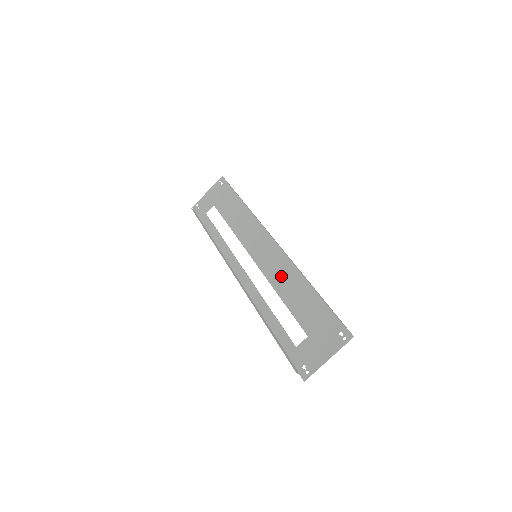
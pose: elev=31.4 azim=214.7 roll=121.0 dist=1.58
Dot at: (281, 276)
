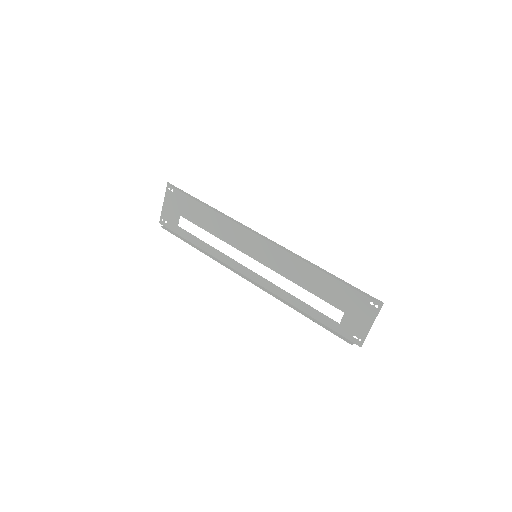
Dot at: (291, 269)
